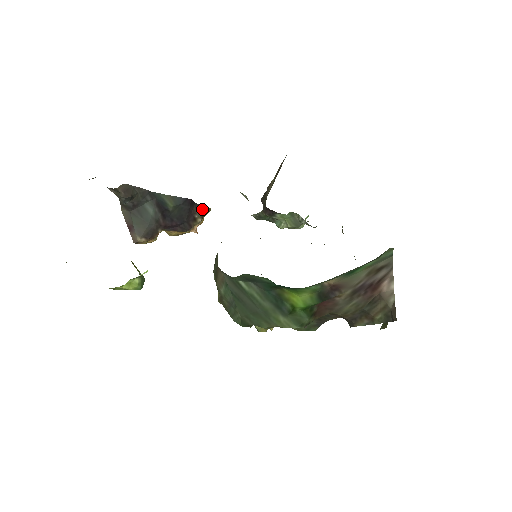
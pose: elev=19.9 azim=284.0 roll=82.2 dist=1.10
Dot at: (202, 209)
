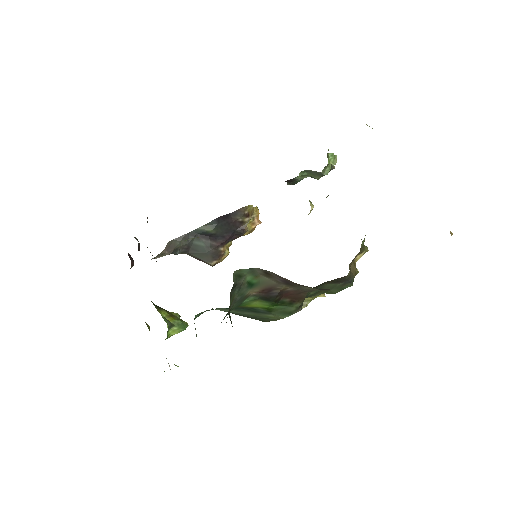
Dot at: (240, 212)
